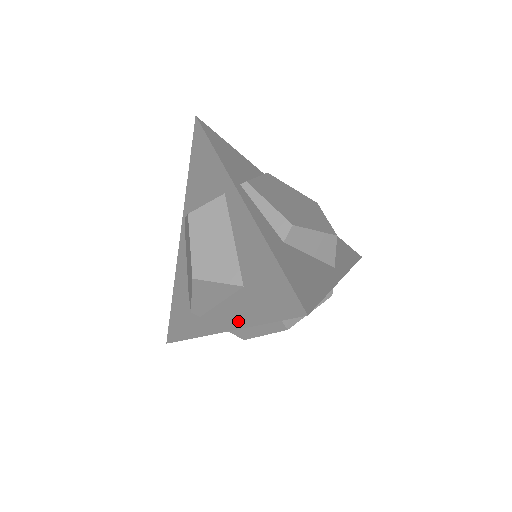
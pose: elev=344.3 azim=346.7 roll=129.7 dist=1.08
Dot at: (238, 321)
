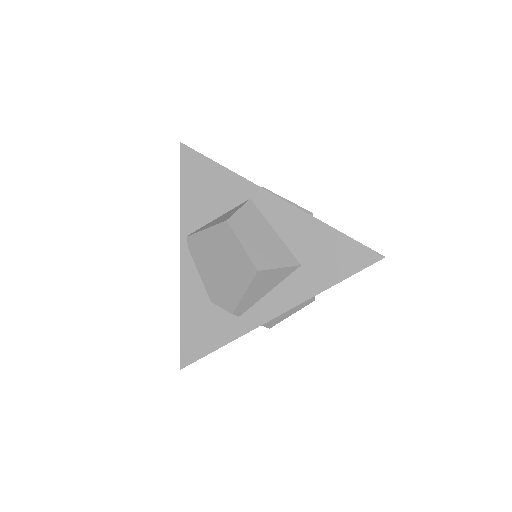
Dot at: (302, 295)
